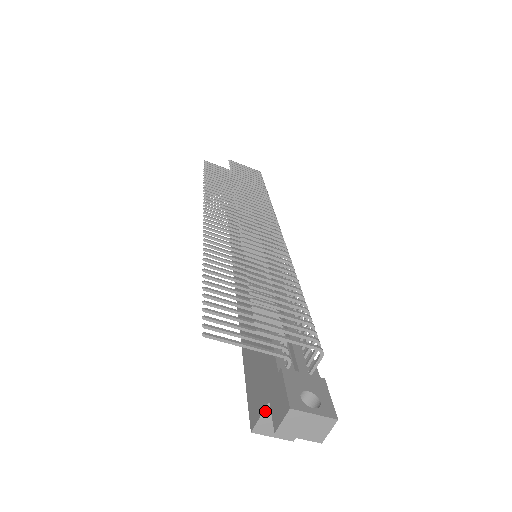
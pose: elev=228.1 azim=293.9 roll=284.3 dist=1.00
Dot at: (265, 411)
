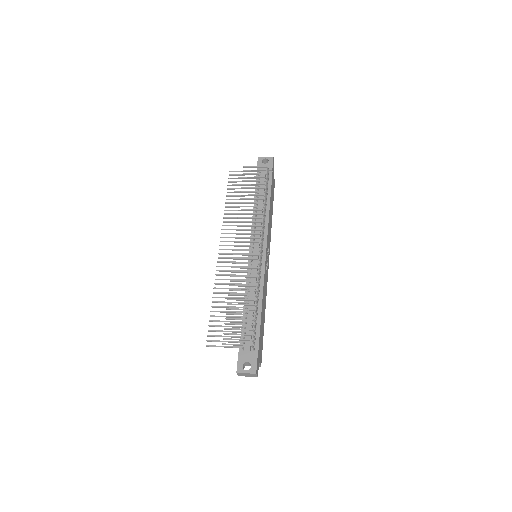
Dot at: occluded
